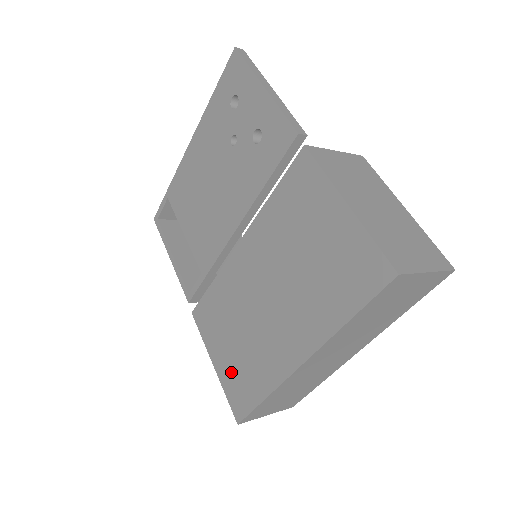
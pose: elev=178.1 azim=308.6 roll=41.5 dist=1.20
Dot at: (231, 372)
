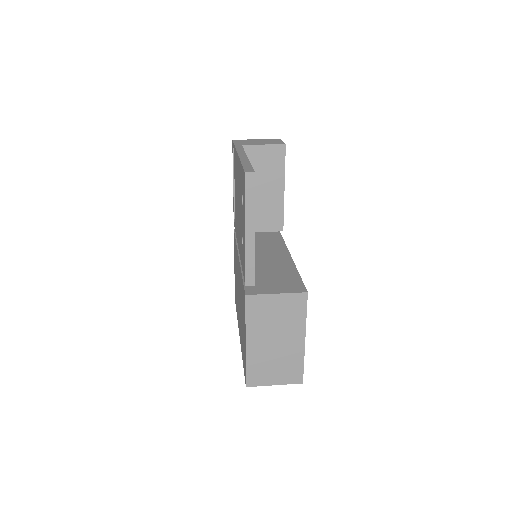
Dot at: (235, 283)
